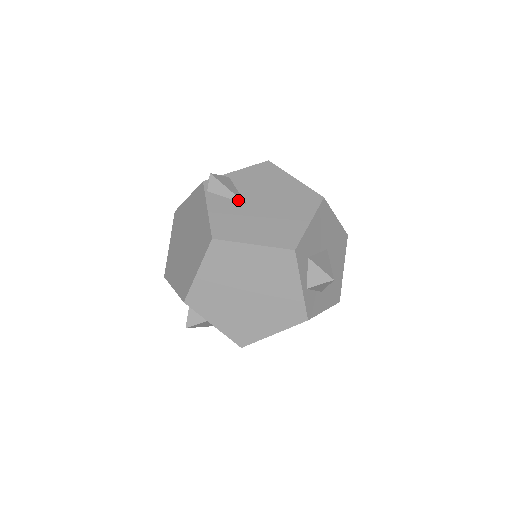
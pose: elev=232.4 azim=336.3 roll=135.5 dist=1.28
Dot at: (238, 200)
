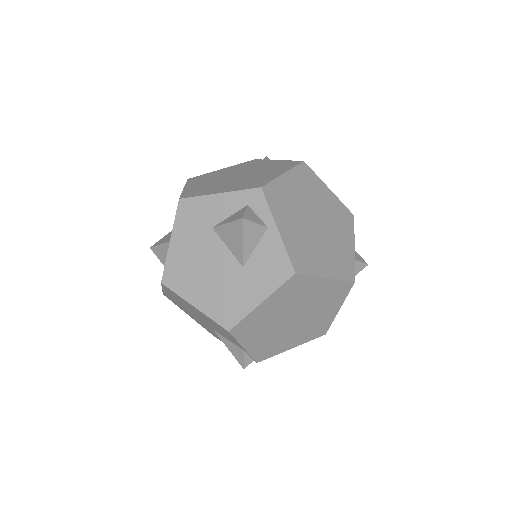
Dot at: occluded
